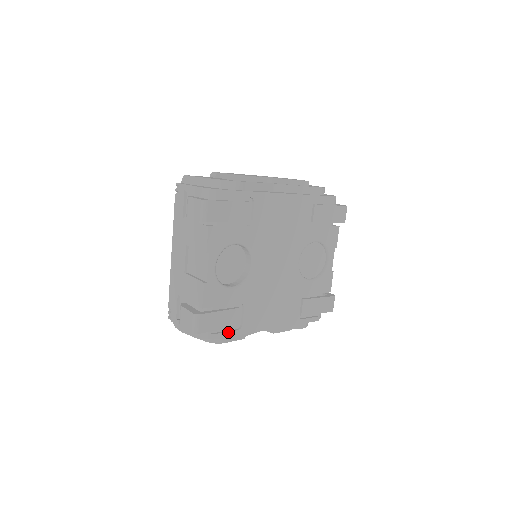
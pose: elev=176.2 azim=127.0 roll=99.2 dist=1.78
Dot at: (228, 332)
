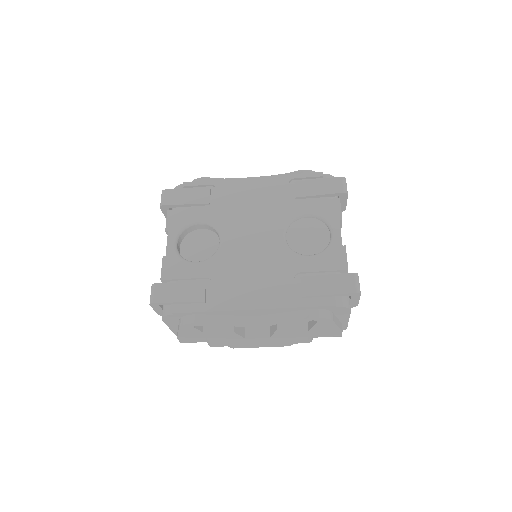
Dot at: (193, 307)
